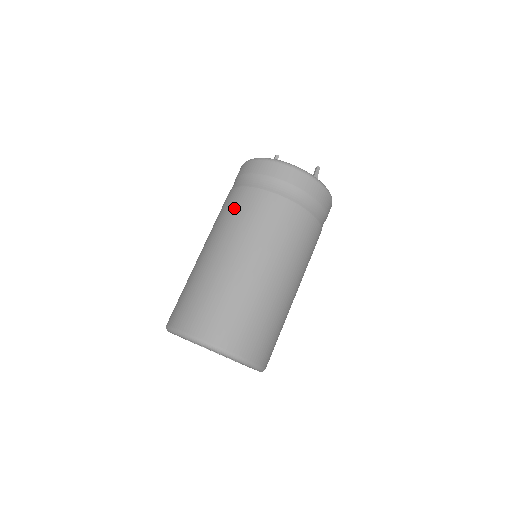
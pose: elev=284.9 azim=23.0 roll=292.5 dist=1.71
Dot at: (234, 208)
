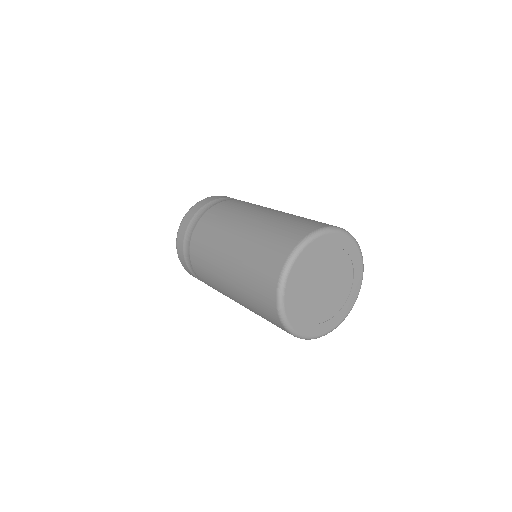
Dot at: (233, 205)
